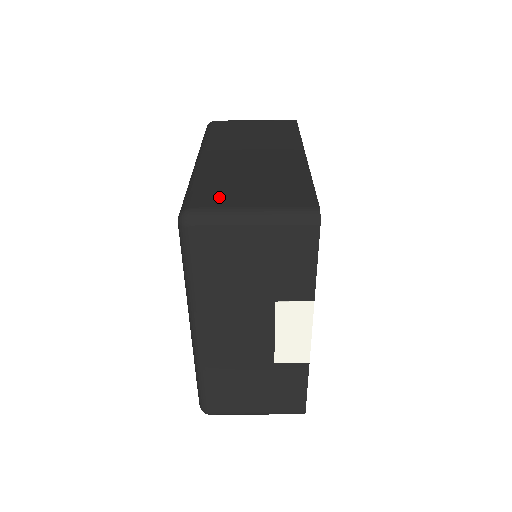
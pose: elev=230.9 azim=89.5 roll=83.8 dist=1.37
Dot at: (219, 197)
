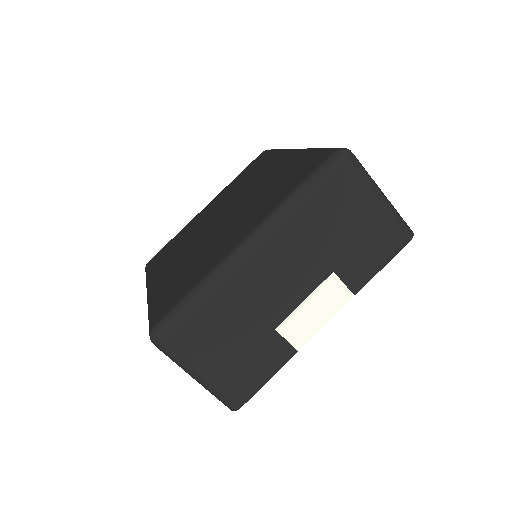
Dot at: occluded
